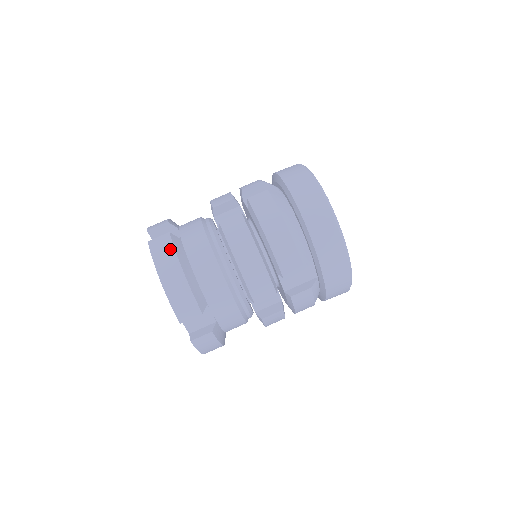
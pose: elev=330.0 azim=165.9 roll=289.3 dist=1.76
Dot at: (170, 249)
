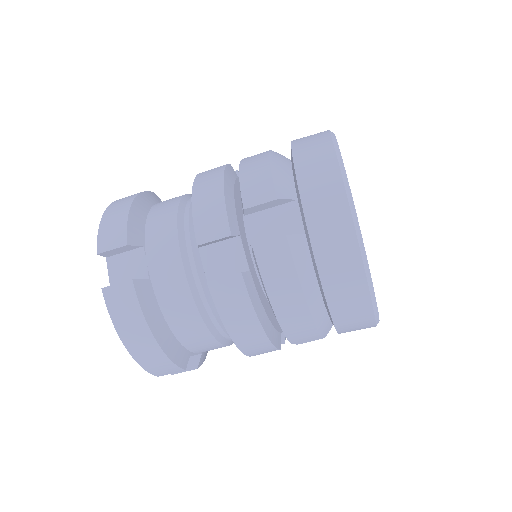
Dot at: occluded
